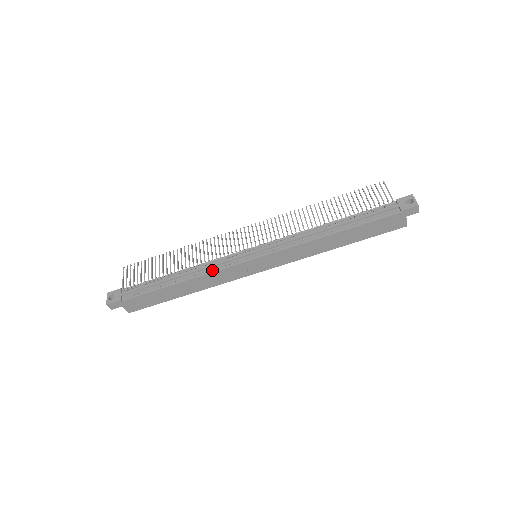
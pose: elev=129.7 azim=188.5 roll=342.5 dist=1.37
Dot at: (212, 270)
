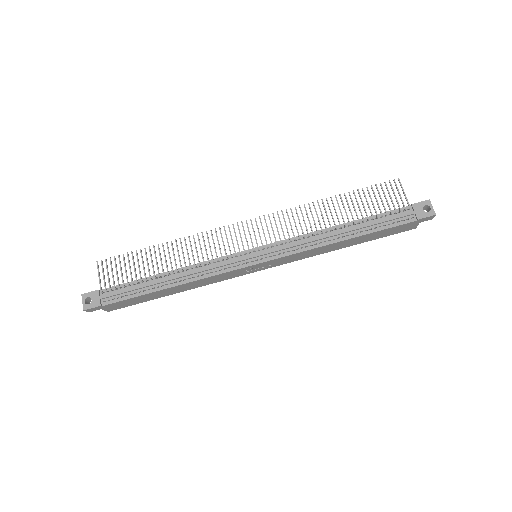
Dot at: (208, 274)
